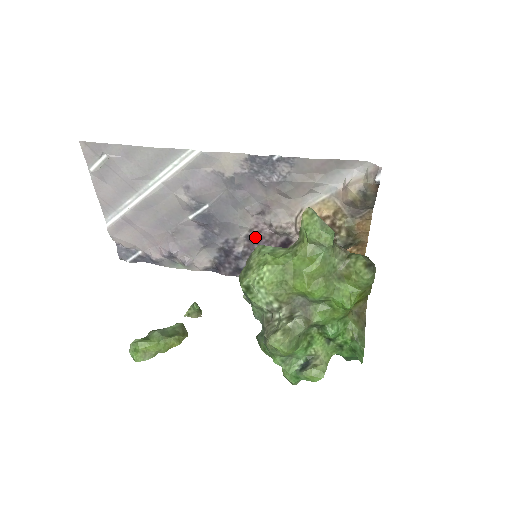
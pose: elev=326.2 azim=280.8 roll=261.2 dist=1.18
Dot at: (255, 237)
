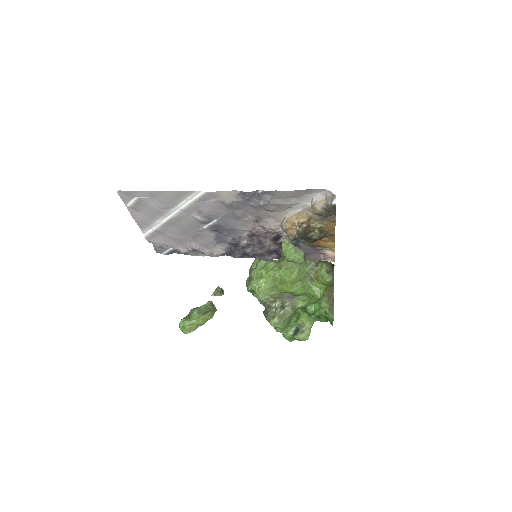
Dot at: (254, 235)
